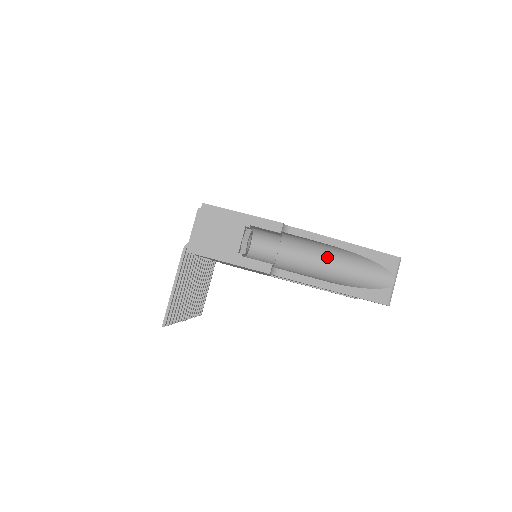
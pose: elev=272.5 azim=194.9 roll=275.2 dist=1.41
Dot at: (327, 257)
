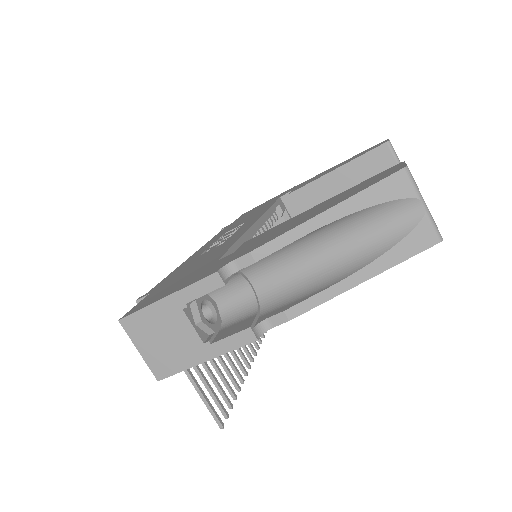
Dot at: (311, 246)
